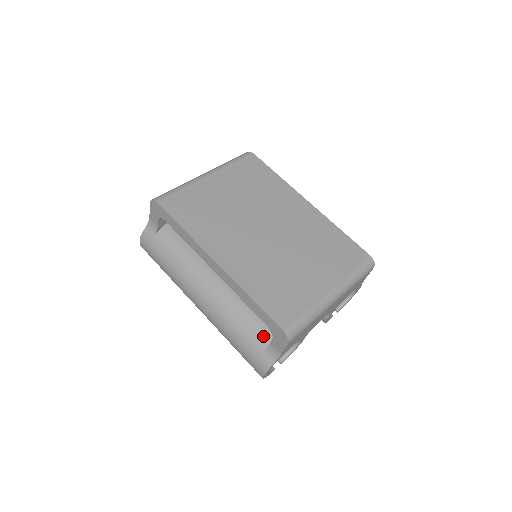
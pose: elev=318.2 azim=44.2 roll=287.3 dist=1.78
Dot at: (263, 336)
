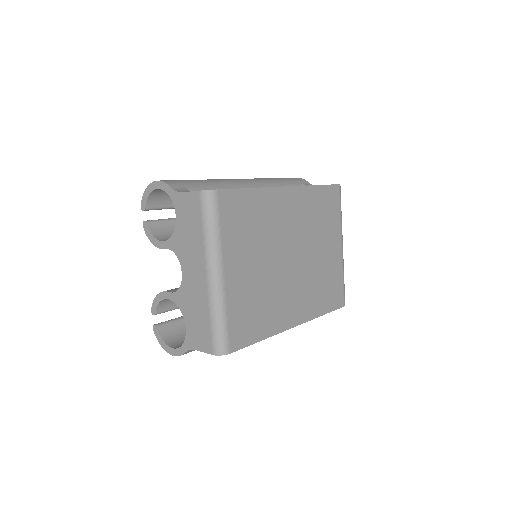
Dot at: occluded
